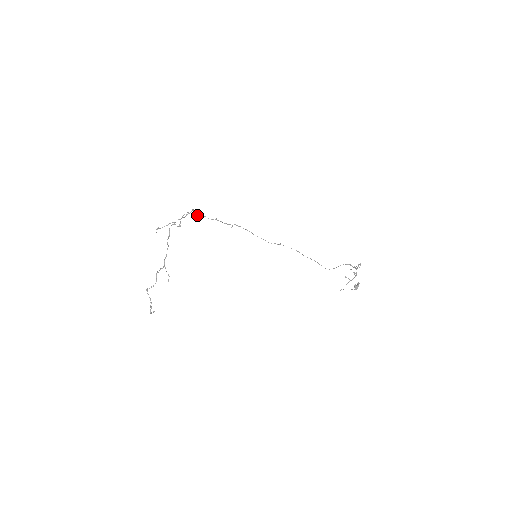
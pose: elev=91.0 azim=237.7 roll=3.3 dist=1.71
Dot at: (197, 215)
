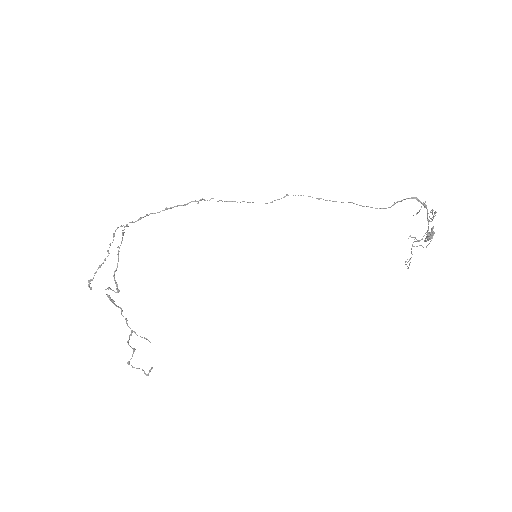
Dot at: (134, 222)
